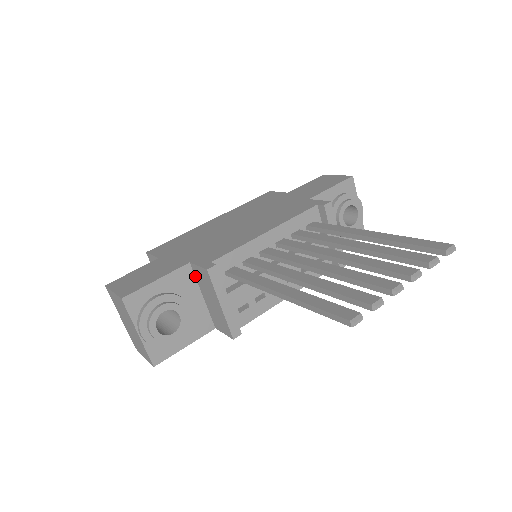
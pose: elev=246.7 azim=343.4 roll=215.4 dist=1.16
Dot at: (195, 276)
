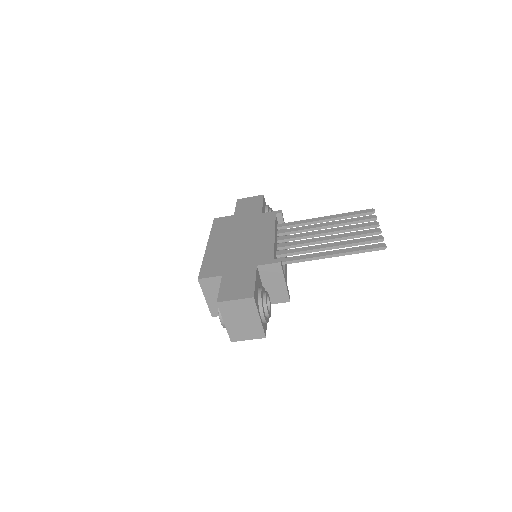
Dot at: (259, 274)
